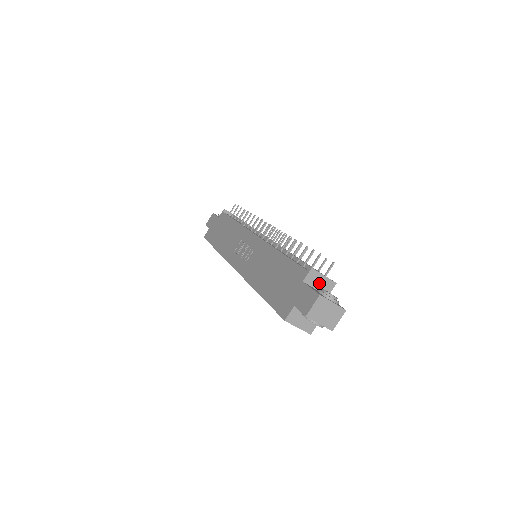
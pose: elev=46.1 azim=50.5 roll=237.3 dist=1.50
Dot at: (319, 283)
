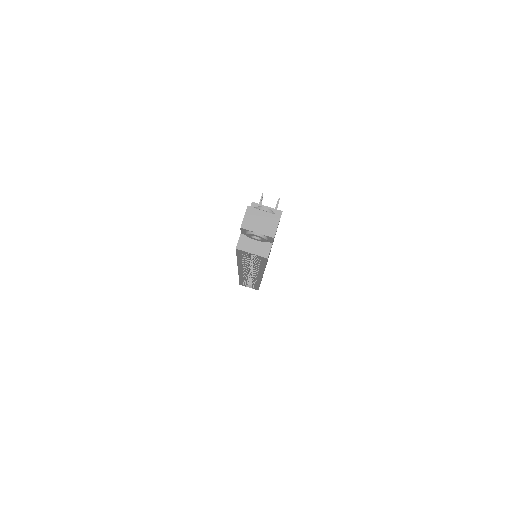
Dot at: occluded
